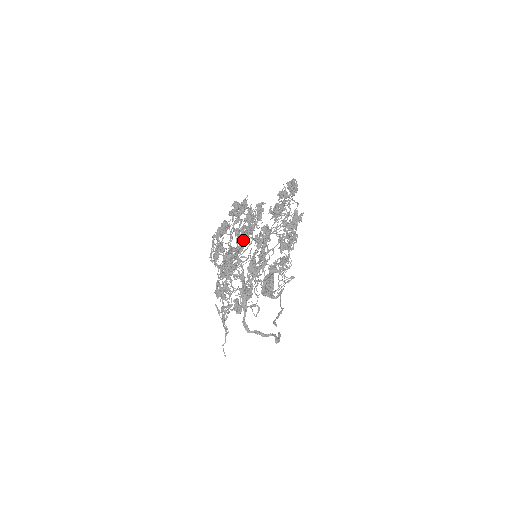
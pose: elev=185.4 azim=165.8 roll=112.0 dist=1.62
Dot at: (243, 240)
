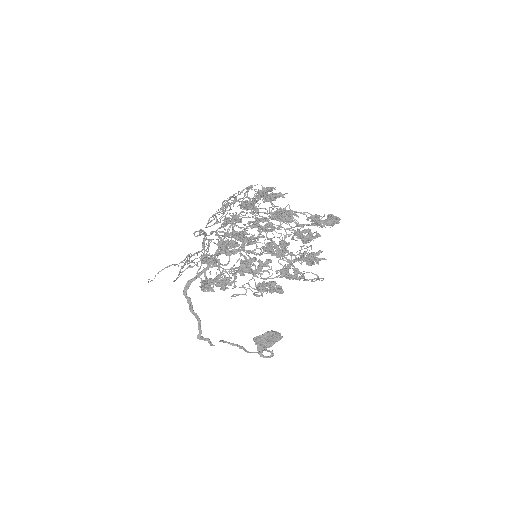
Dot at: (254, 225)
